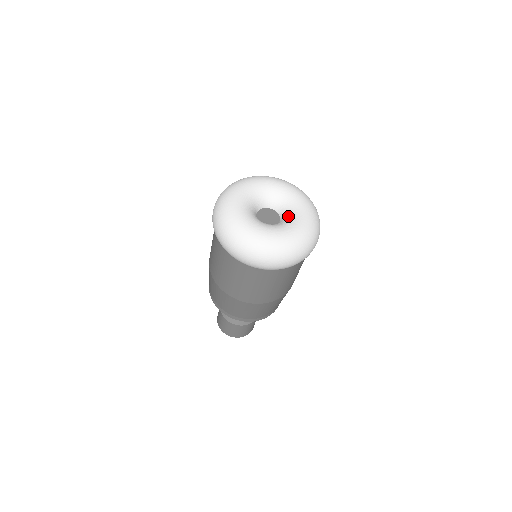
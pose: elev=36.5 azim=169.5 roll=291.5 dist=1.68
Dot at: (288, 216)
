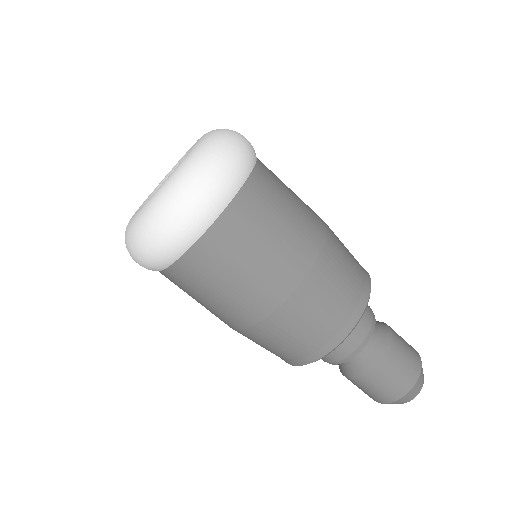
Dot at: occluded
